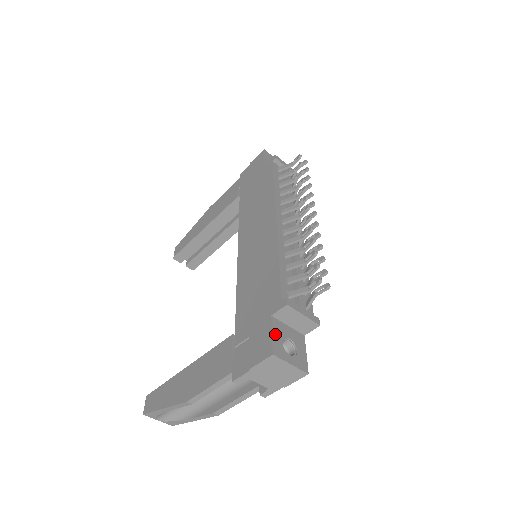
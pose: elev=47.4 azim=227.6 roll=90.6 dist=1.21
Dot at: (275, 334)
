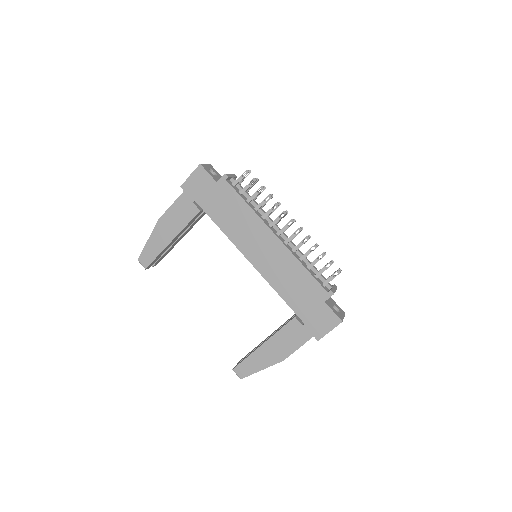
Dot at: (333, 310)
